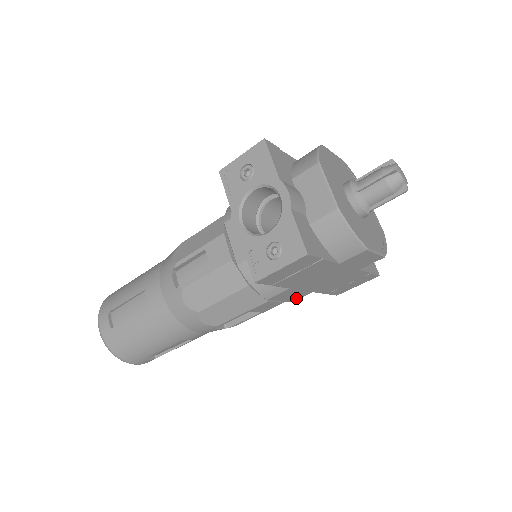
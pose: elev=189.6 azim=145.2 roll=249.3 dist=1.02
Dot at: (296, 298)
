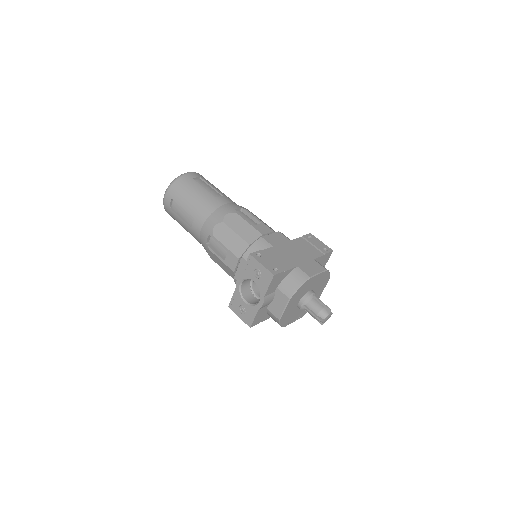
Dot at: occluded
